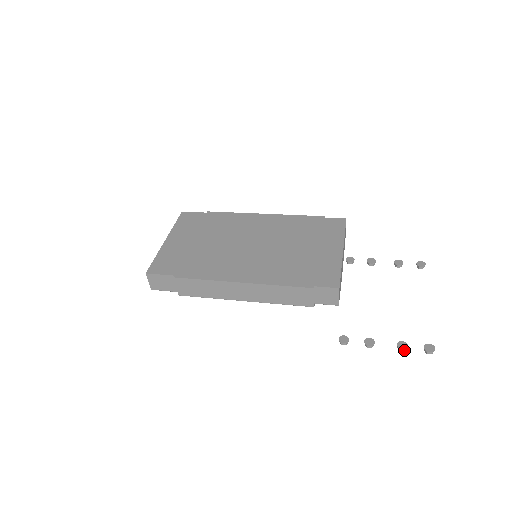
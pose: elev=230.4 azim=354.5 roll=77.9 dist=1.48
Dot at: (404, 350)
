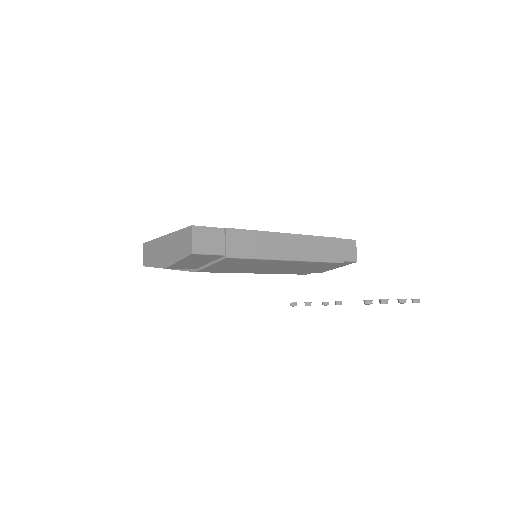
Dot at: occluded
